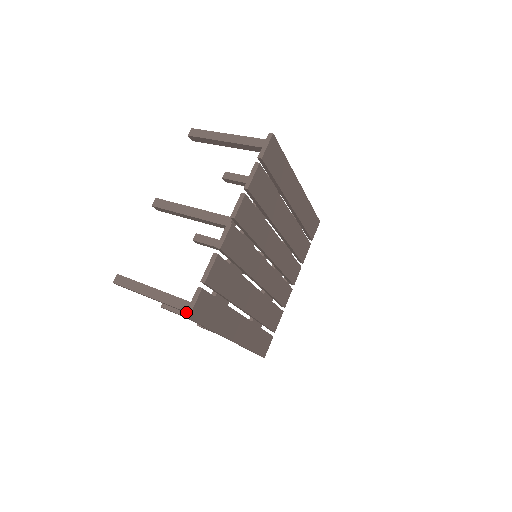
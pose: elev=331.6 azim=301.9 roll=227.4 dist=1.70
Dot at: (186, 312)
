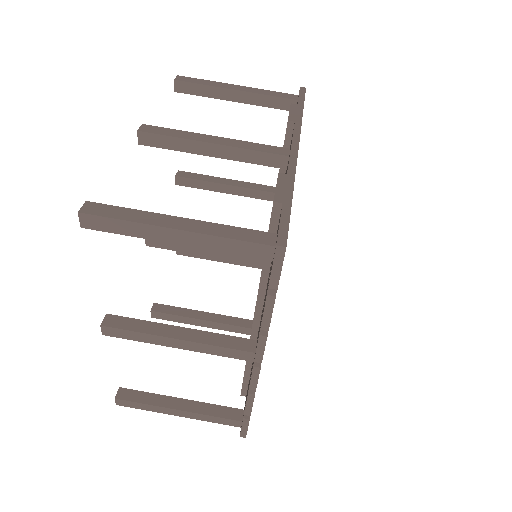
Dot at: (240, 435)
